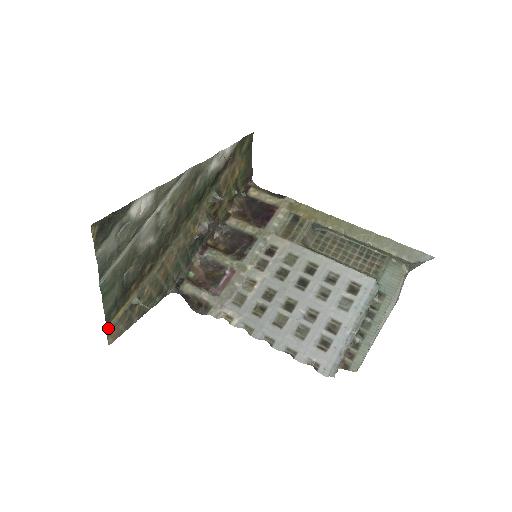
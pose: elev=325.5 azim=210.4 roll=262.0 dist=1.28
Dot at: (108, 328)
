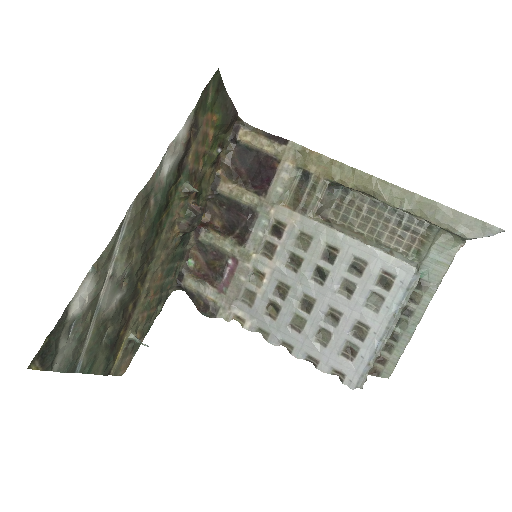
Dot at: (113, 372)
